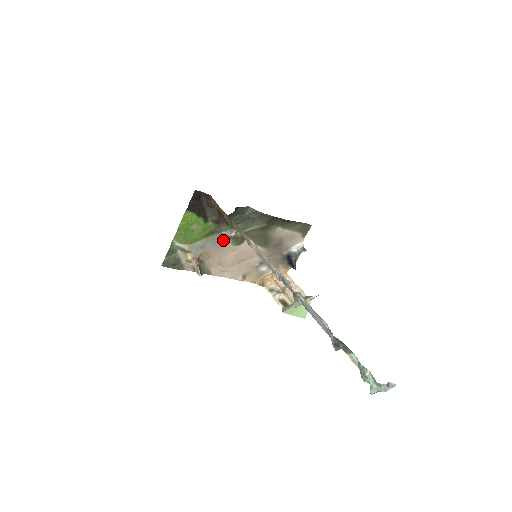
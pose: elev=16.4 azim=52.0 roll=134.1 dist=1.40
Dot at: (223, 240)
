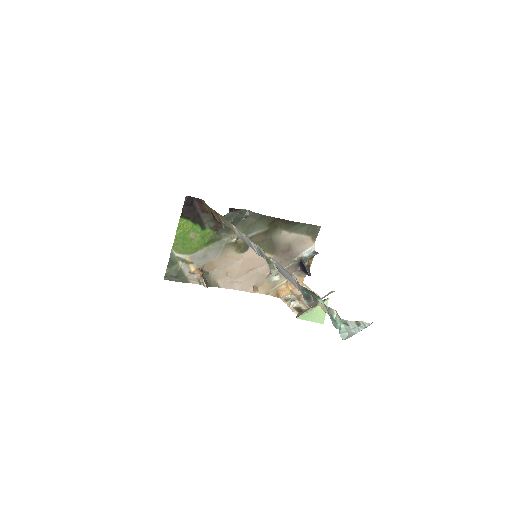
Dot at: (225, 248)
